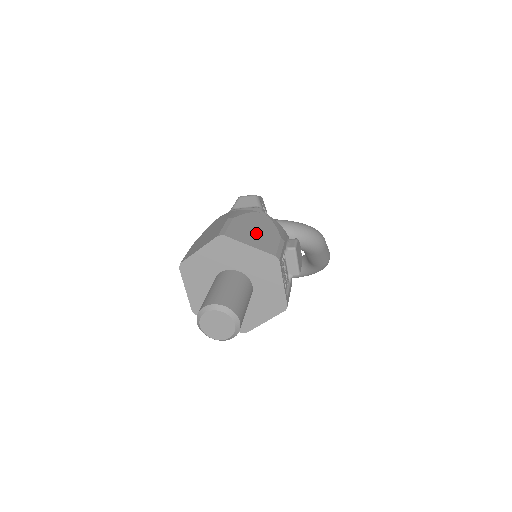
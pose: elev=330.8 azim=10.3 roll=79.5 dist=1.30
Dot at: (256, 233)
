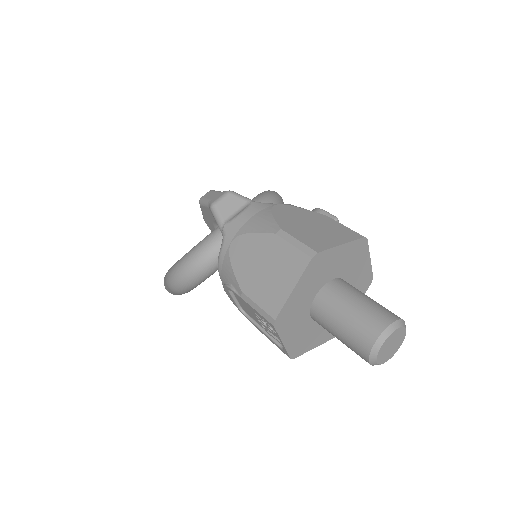
Dot at: (317, 228)
